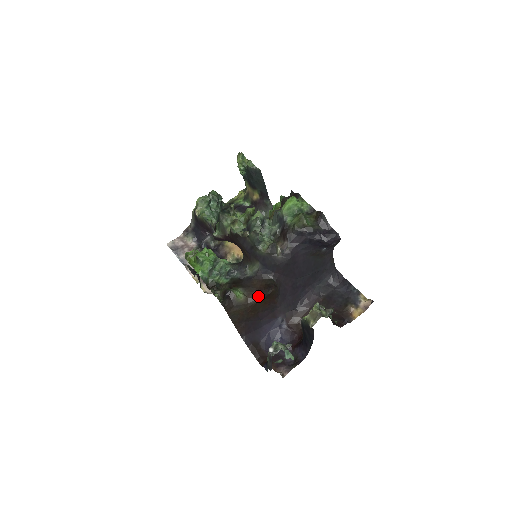
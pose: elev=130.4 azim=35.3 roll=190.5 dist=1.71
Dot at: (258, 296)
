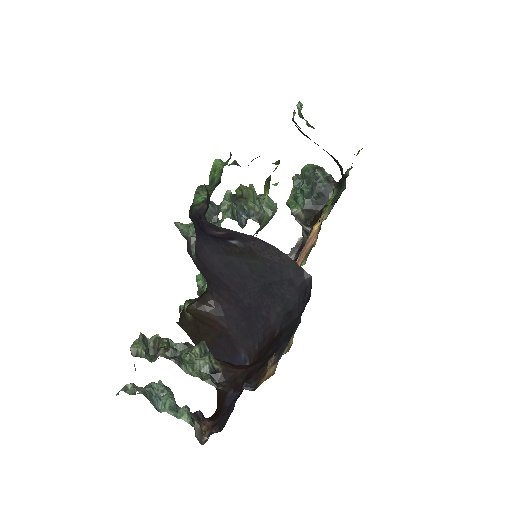
Dot at: occluded
